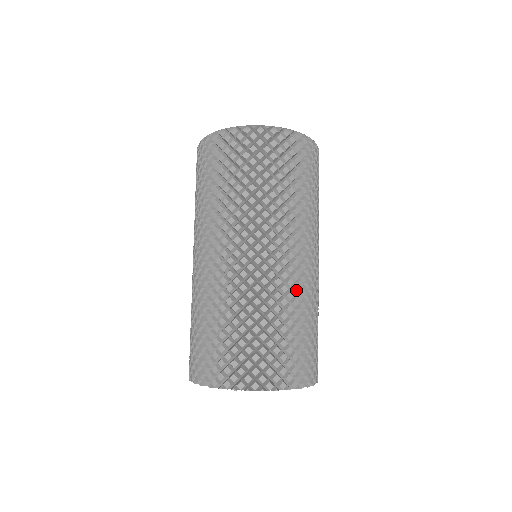
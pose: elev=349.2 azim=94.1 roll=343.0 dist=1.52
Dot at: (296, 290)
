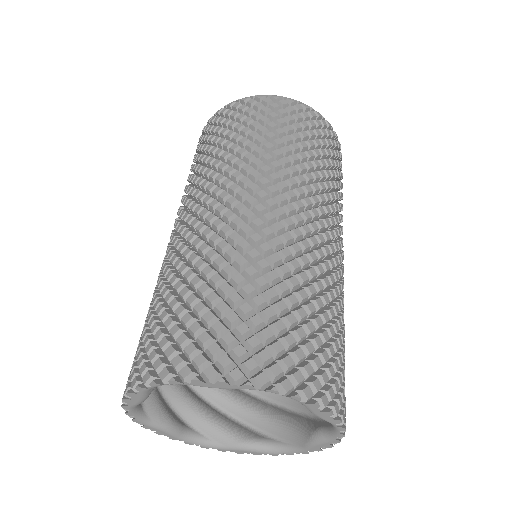
Dot at: (296, 248)
